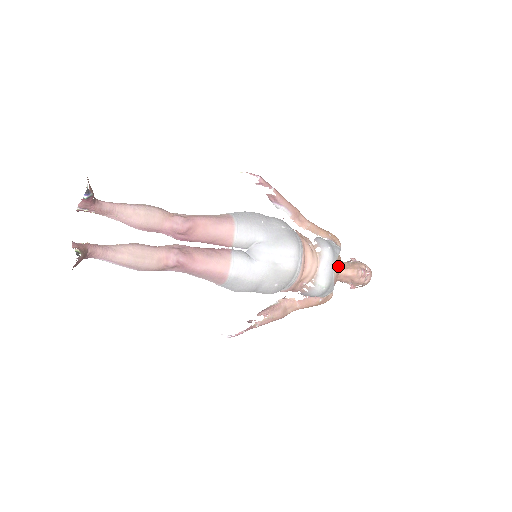
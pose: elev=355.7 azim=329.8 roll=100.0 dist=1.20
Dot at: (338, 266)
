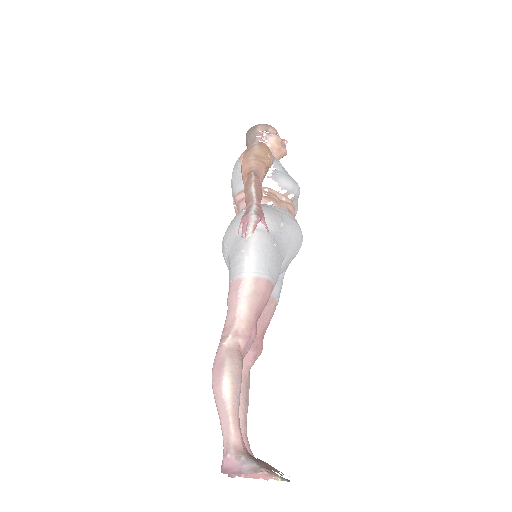
Dot at: occluded
